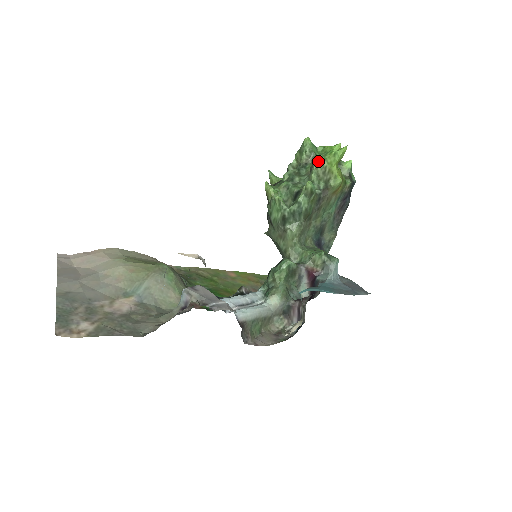
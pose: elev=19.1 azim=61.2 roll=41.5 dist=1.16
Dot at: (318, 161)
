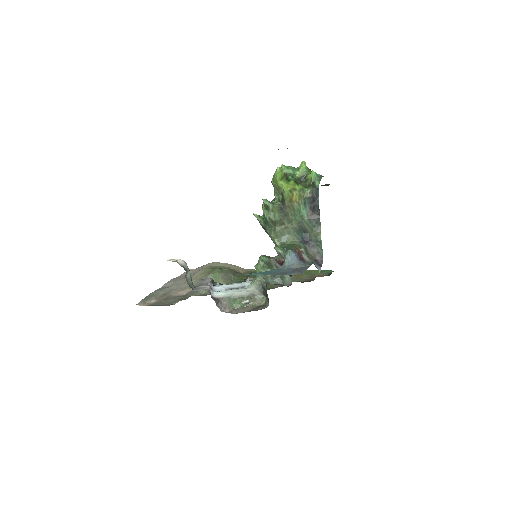
Dot at: (272, 183)
